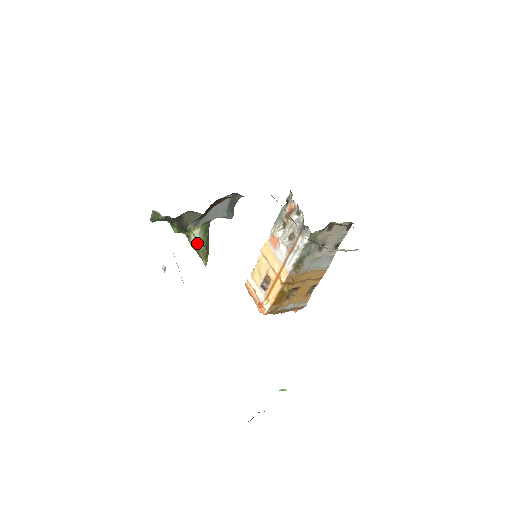
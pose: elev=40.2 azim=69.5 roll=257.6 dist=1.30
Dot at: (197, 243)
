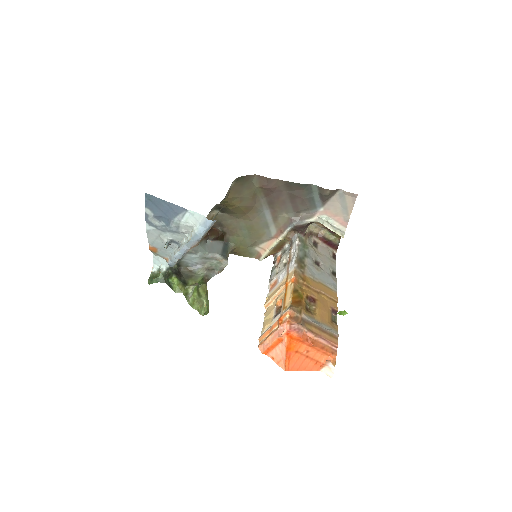
Dot at: (196, 286)
